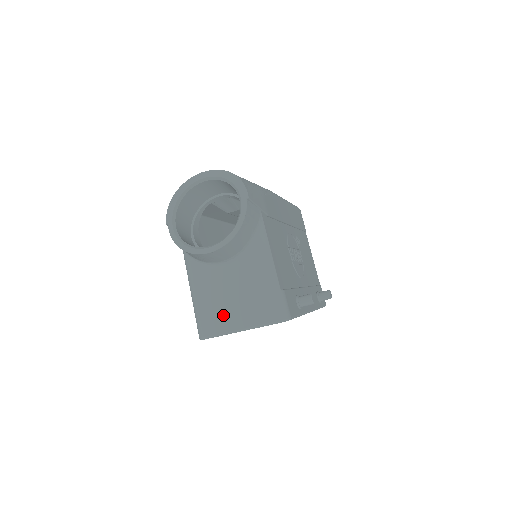
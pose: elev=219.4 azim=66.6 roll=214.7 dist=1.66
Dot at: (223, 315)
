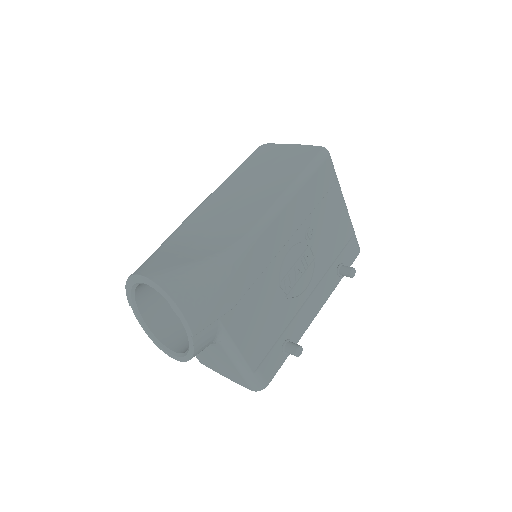
Dot at: (209, 363)
